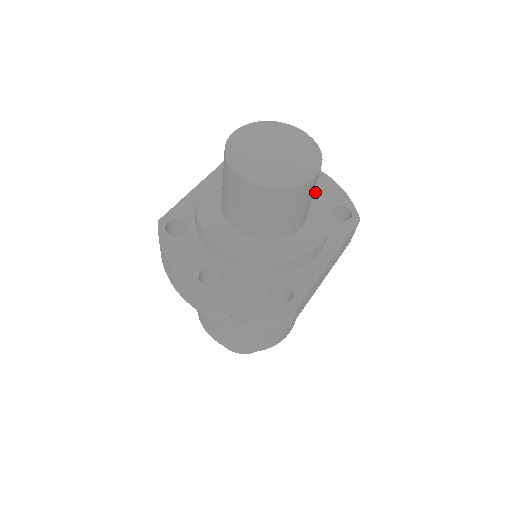
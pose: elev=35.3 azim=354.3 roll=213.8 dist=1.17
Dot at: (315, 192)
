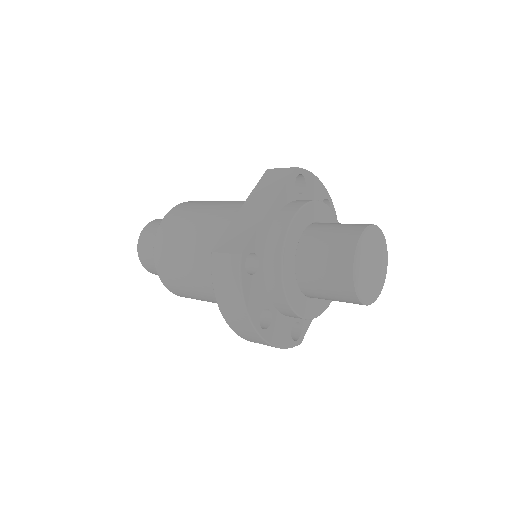
Dot at: occluded
